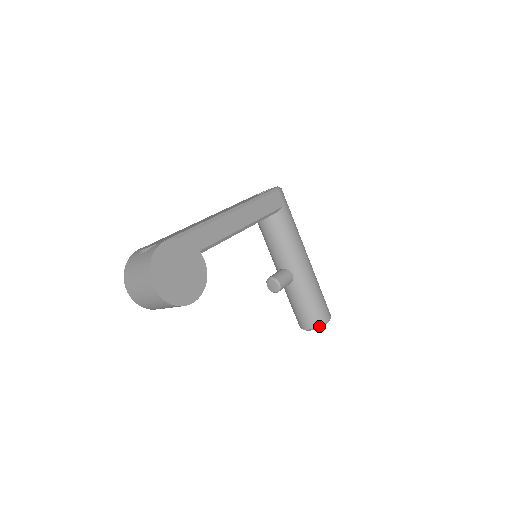
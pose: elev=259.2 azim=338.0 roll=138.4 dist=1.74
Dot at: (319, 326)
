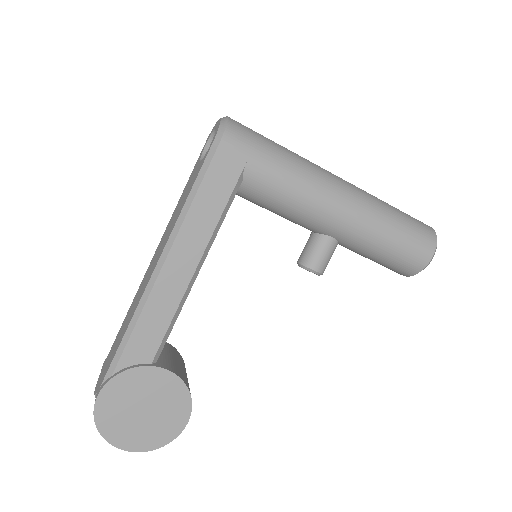
Dot at: (418, 272)
